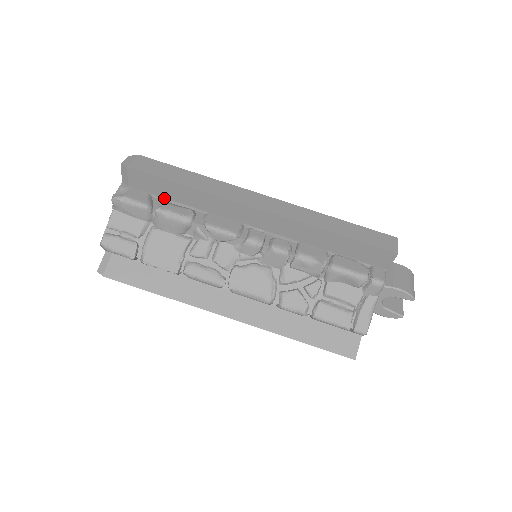
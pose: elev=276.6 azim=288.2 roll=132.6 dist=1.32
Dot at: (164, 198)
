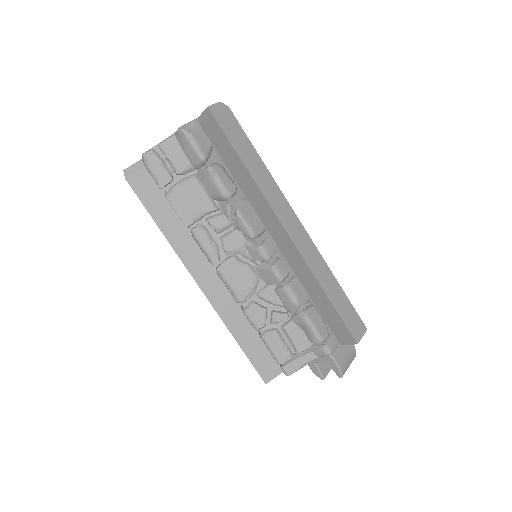
Dot at: (222, 159)
